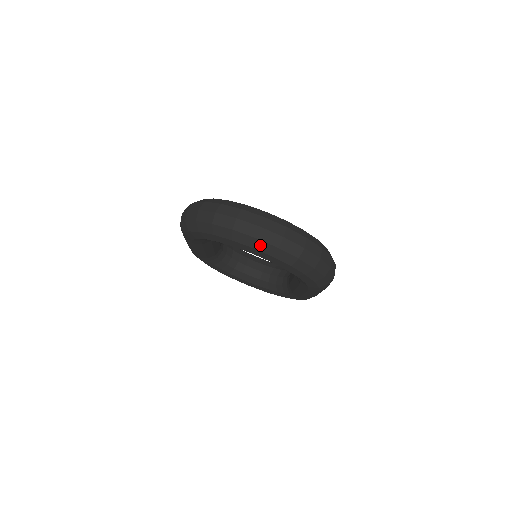
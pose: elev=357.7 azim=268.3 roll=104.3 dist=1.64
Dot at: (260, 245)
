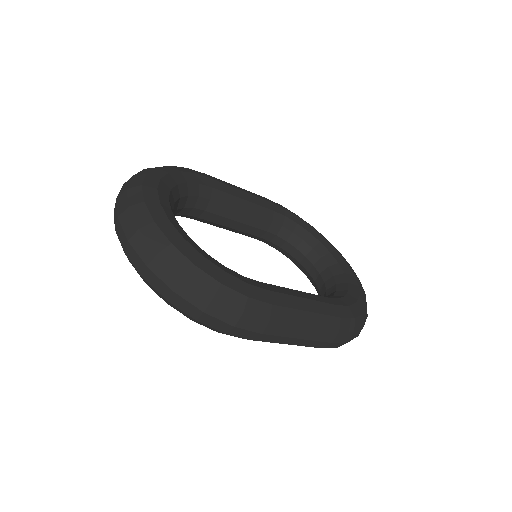
Dot at: occluded
